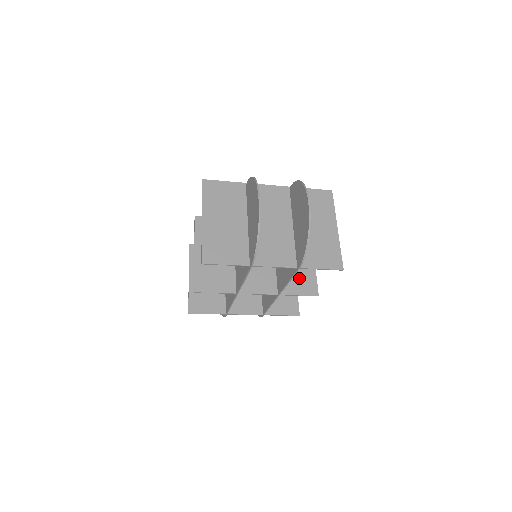
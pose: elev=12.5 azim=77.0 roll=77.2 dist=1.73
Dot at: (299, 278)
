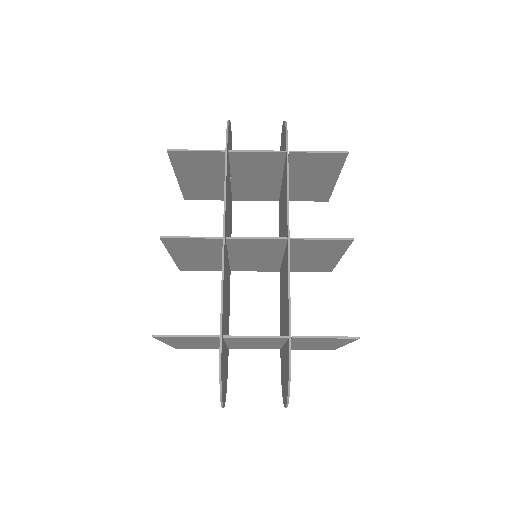
Dot at: (320, 247)
